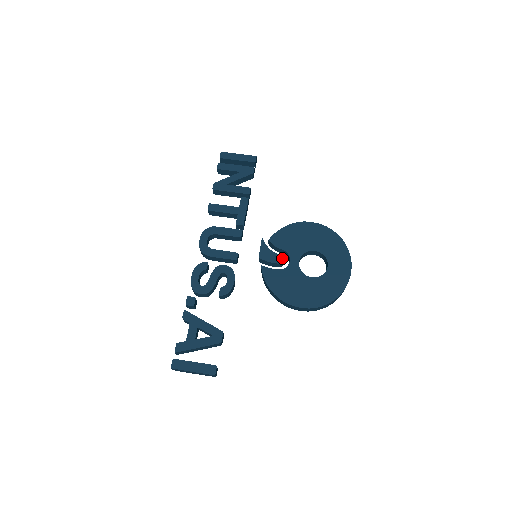
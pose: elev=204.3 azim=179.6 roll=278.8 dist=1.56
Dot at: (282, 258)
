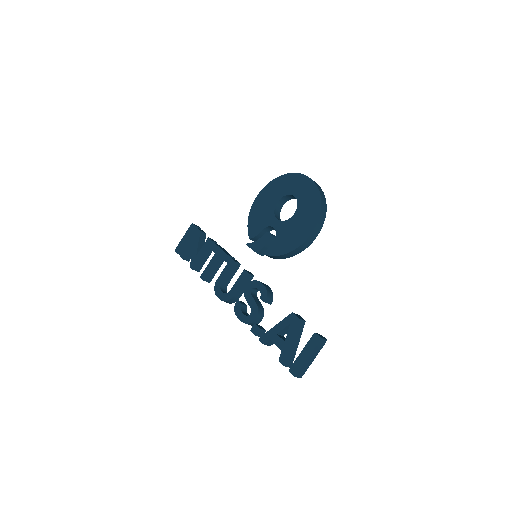
Dot at: (267, 233)
